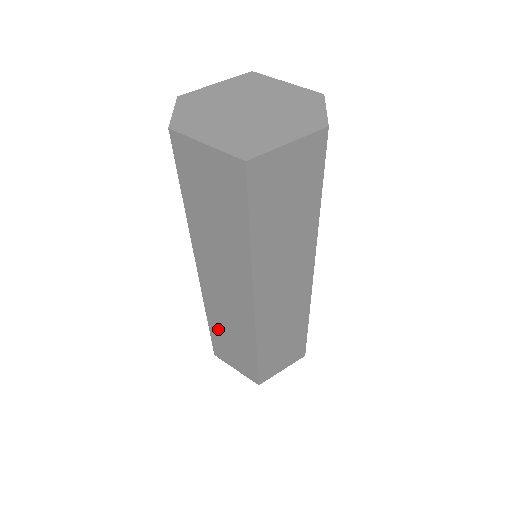
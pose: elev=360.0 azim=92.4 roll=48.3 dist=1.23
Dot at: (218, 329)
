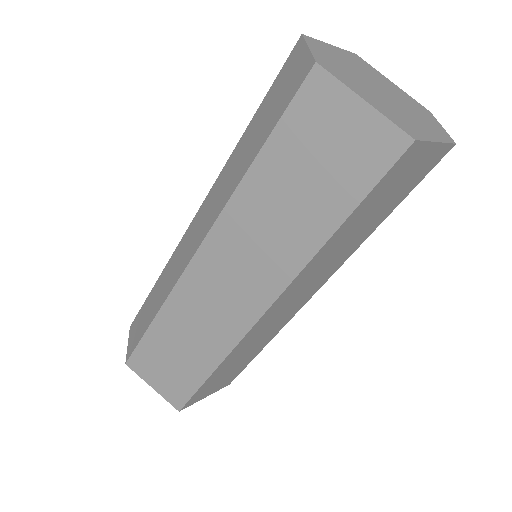
Dot at: (166, 332)
